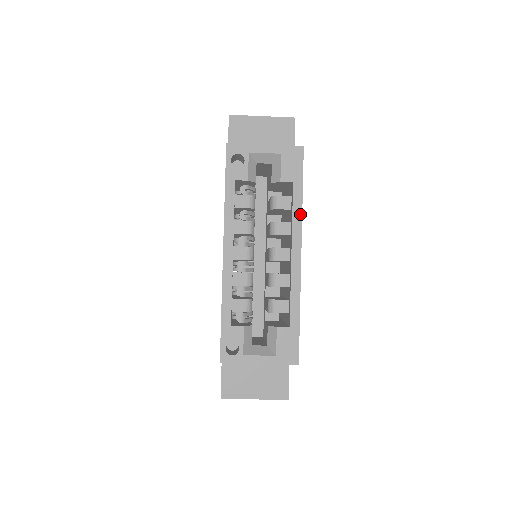
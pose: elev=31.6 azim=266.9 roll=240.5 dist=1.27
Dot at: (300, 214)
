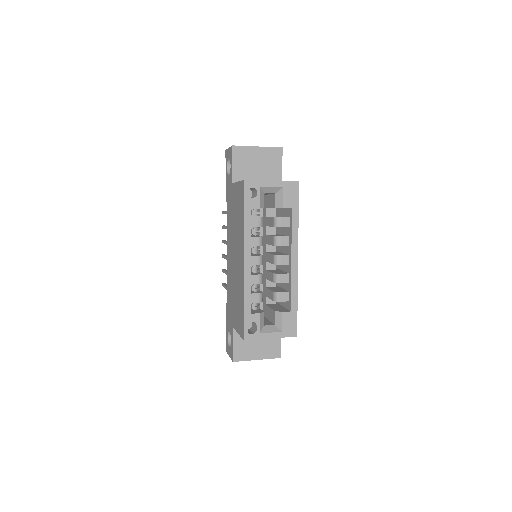
Dot at: (297, 231)
